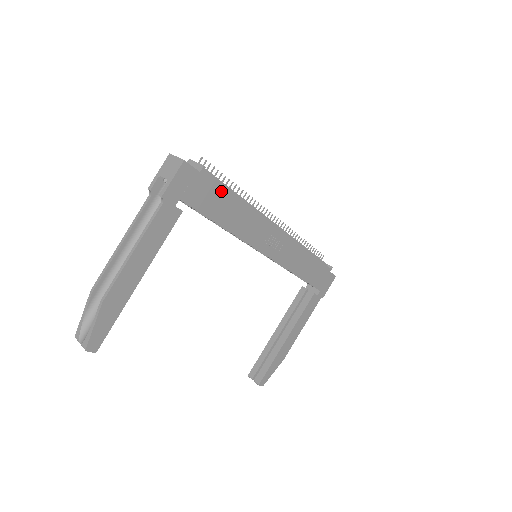
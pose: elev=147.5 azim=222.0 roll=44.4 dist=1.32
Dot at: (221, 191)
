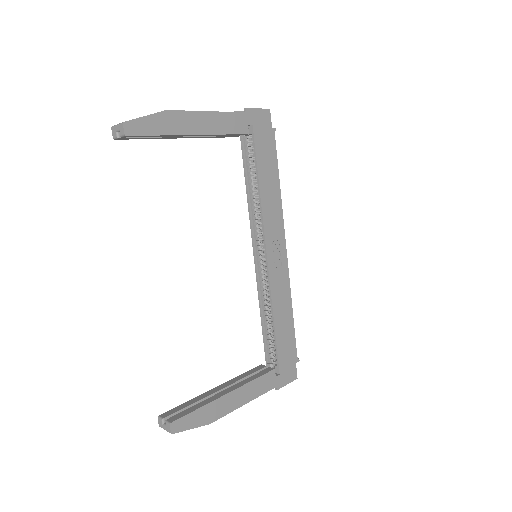
Dot at: (274, 158)
